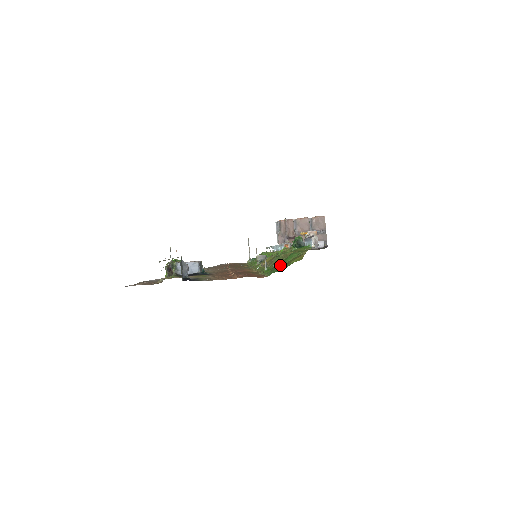
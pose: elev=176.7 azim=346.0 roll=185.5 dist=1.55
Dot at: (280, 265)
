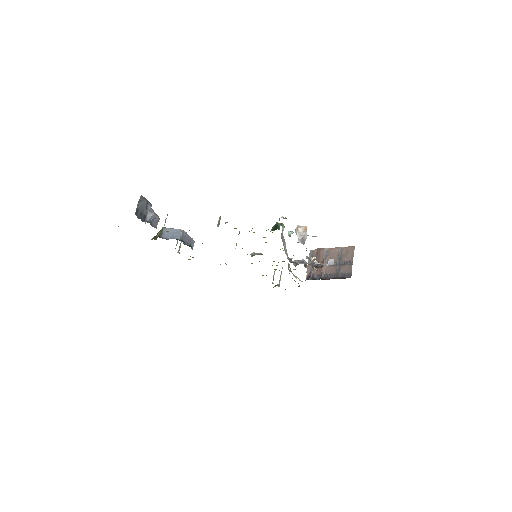
Dot at: occluded
